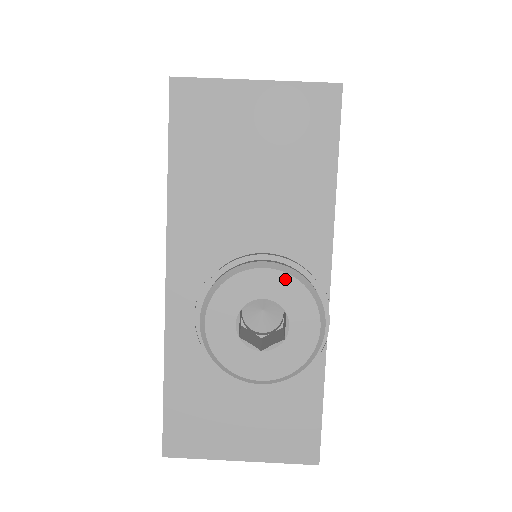
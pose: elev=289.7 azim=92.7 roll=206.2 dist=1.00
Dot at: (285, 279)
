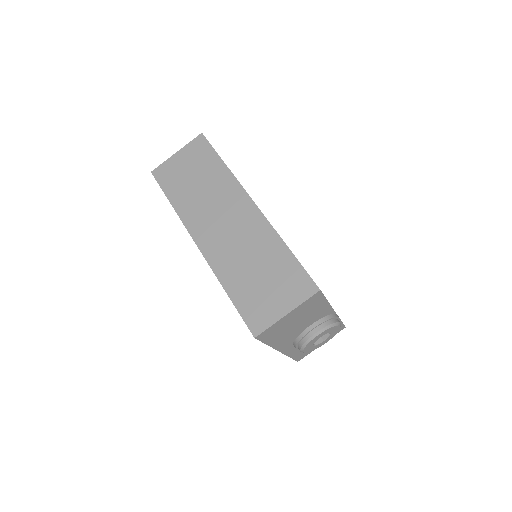
Dot at: (325, 331)
